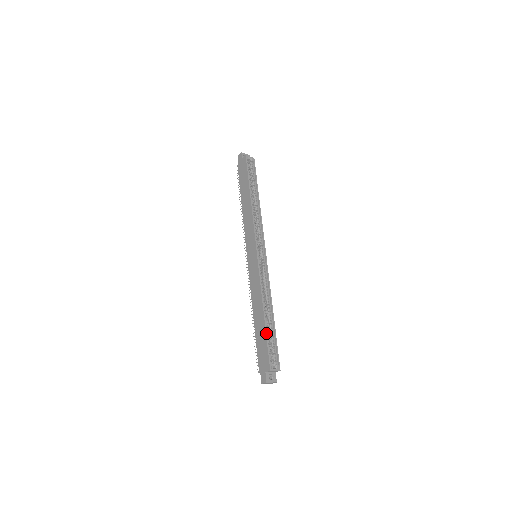
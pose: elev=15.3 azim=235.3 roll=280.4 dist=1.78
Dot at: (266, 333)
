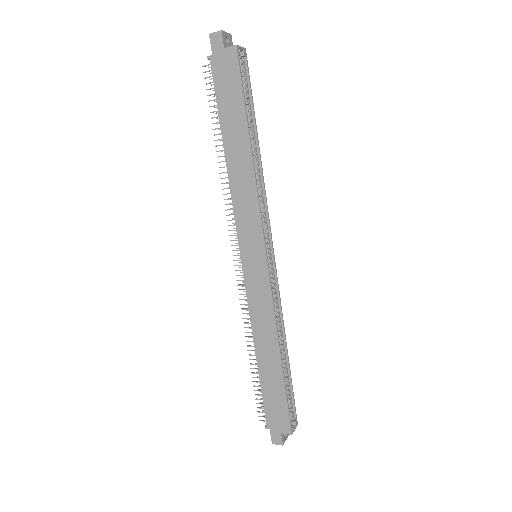
Dot at: (285, 386)
